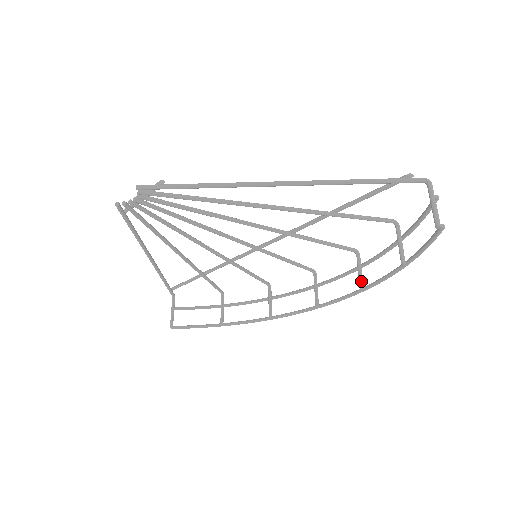
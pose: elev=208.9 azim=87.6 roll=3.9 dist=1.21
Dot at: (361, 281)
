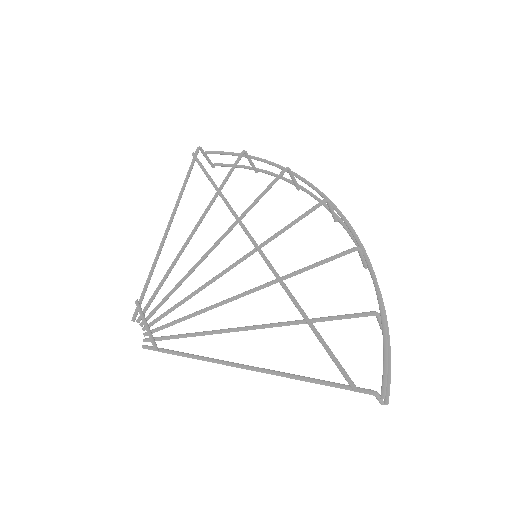
Dot at: (364, 266)
